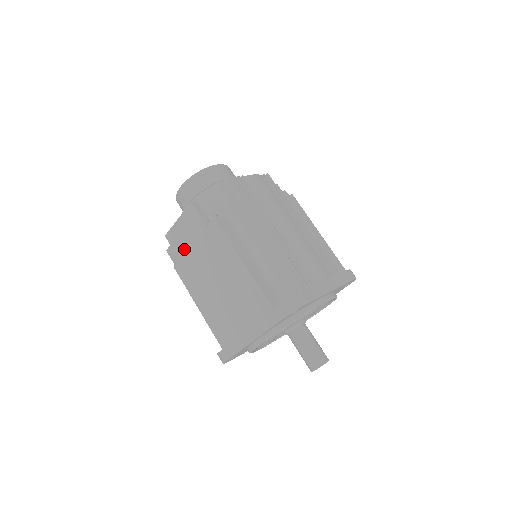
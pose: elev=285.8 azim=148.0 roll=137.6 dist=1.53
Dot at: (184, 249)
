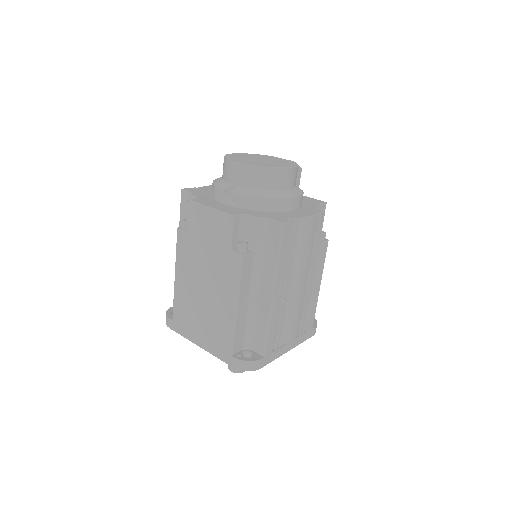
Dot at: (197, 233)
